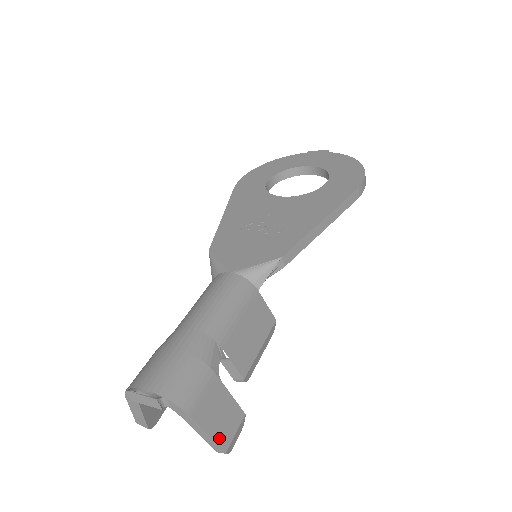
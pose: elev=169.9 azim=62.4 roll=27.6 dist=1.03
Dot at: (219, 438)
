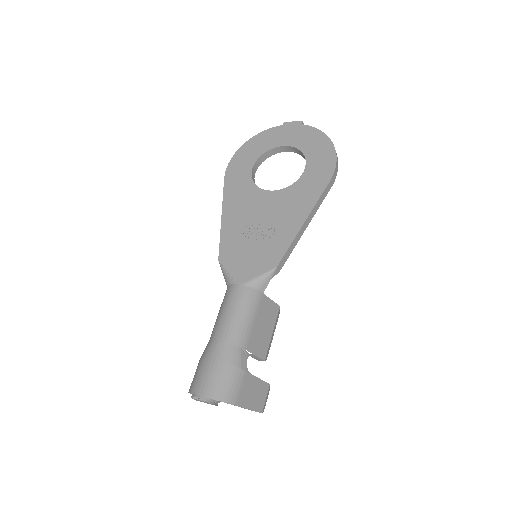
Dot at: (256, 408)
